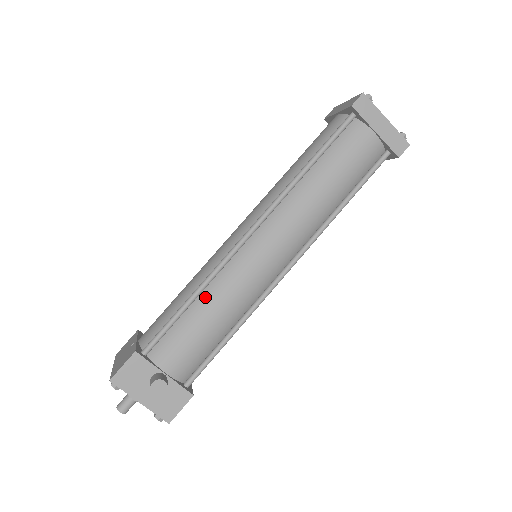
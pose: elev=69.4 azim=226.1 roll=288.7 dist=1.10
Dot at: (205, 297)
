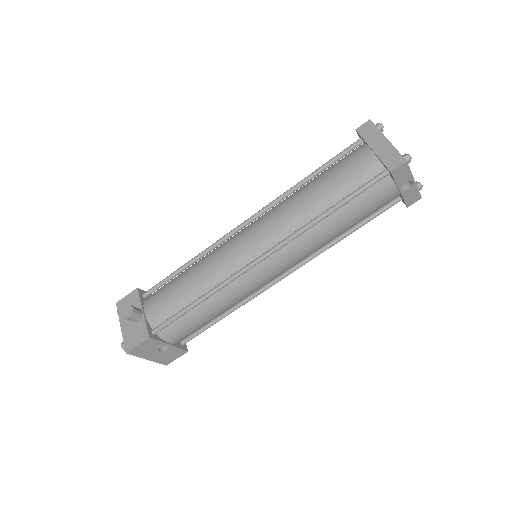
Dot at: (194, 265)
